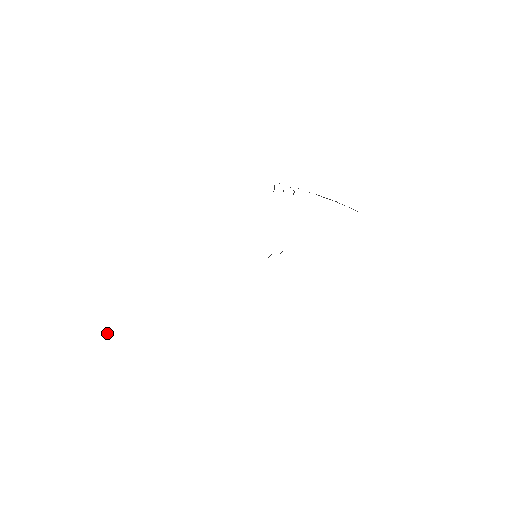
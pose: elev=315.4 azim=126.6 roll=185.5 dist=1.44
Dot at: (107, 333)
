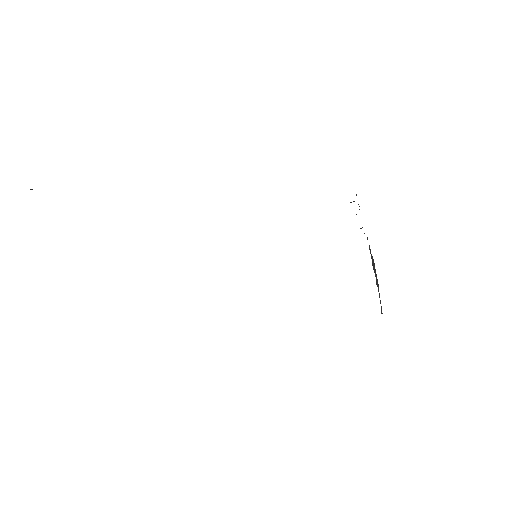
Dot at: (31, 189)
